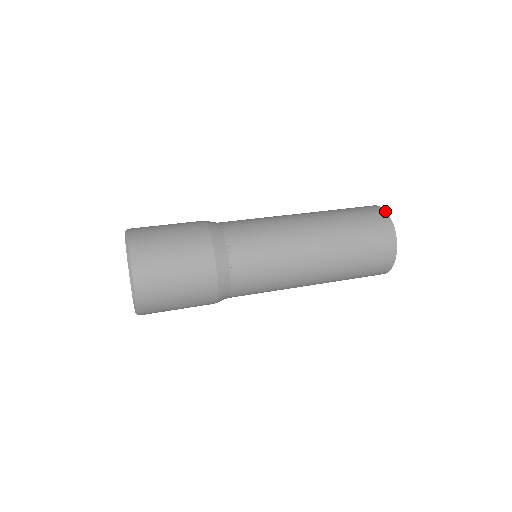
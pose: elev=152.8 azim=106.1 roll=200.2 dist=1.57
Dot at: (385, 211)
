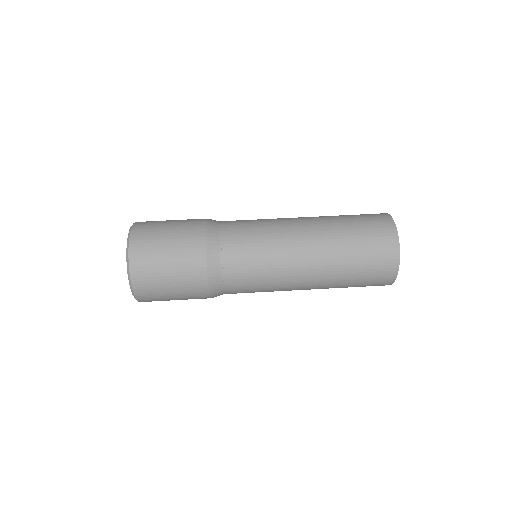
Dot at: (397, 273)
